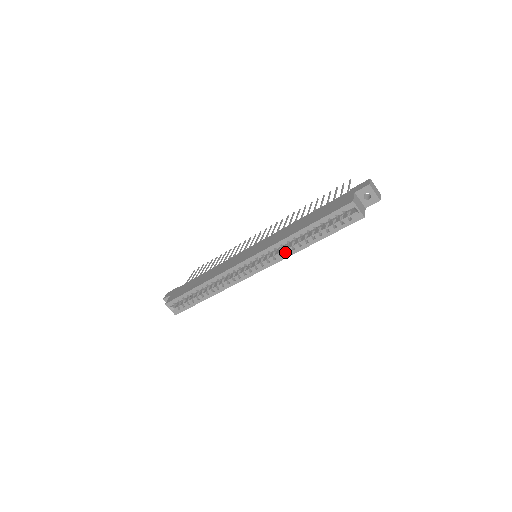
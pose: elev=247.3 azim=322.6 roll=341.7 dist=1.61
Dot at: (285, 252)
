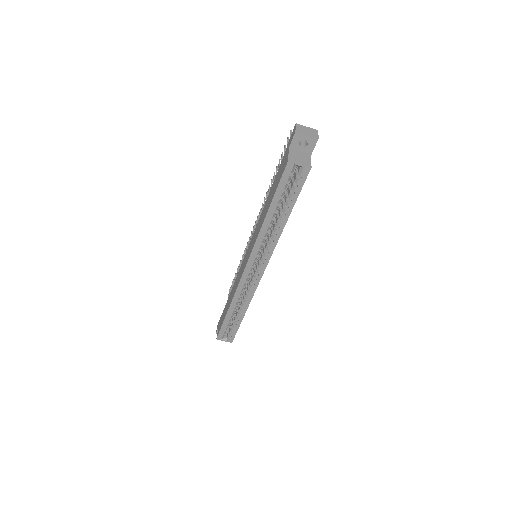
Dot at: (270, 242)
